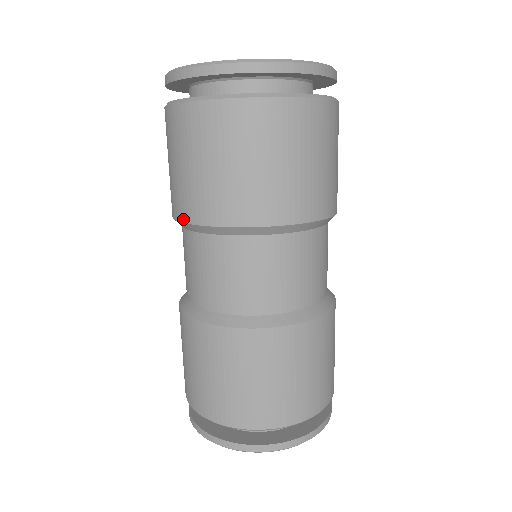
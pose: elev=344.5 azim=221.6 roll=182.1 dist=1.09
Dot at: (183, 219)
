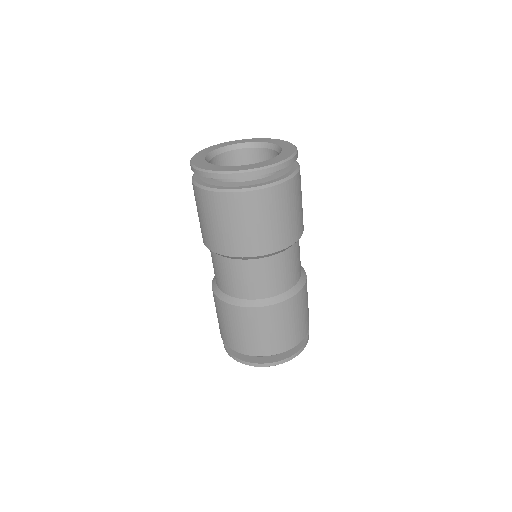
Dot at: (203, 242)
